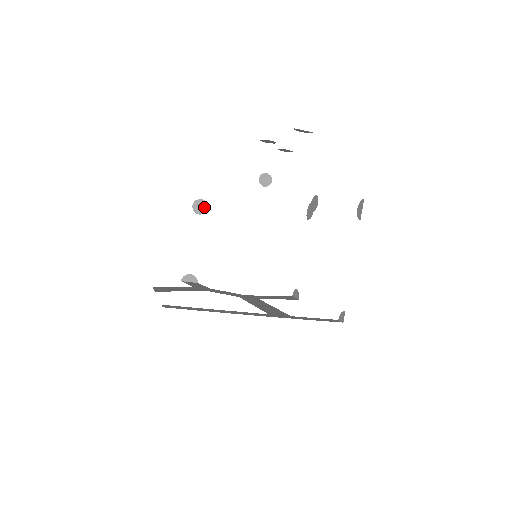
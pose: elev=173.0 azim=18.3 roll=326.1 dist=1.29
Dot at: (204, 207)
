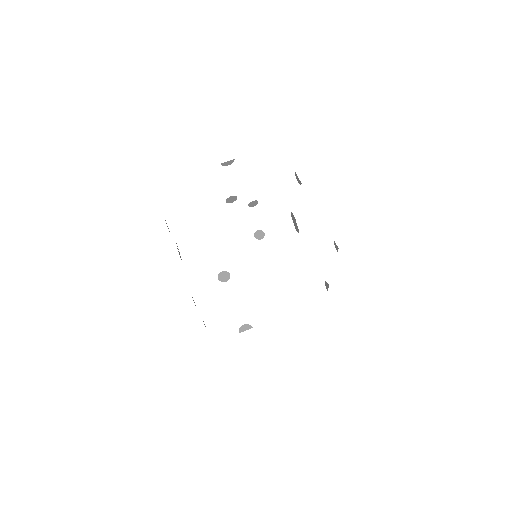
Dot at: (227, 275)
